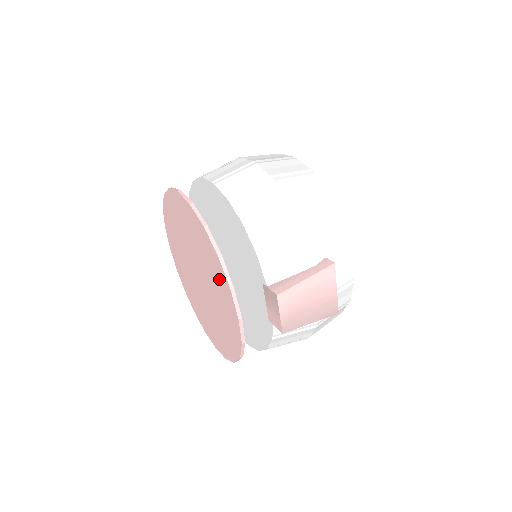
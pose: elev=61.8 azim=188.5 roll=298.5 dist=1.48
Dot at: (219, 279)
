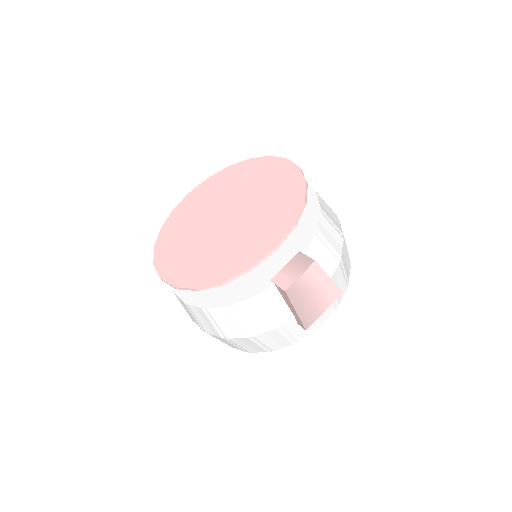
Dot at: (280, 217)
